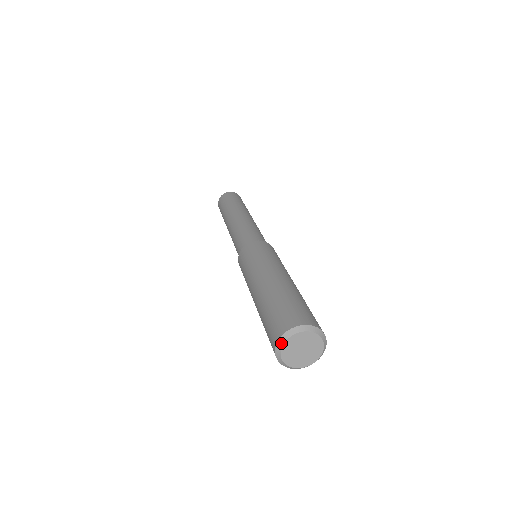
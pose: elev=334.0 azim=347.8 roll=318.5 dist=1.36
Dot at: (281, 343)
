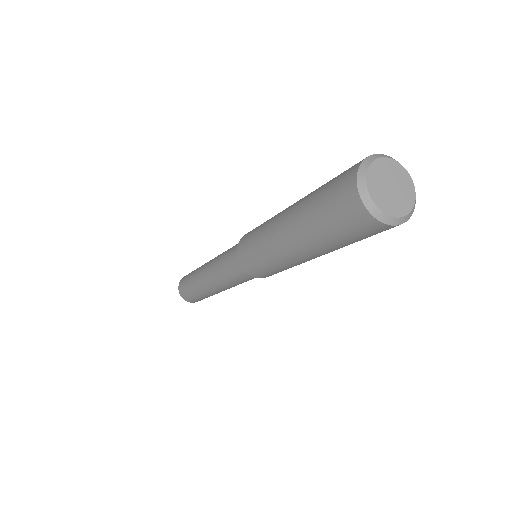
Dot at: (384, 156)
